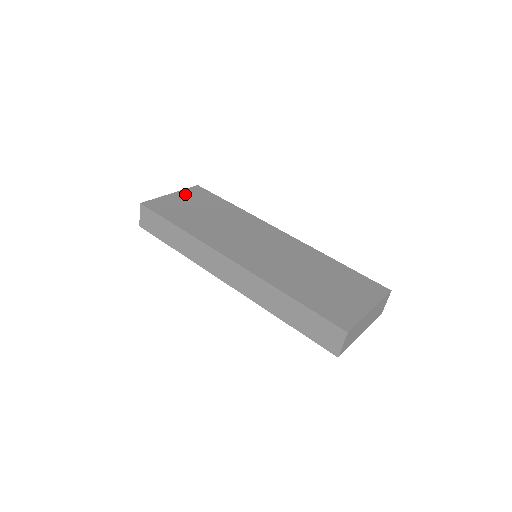
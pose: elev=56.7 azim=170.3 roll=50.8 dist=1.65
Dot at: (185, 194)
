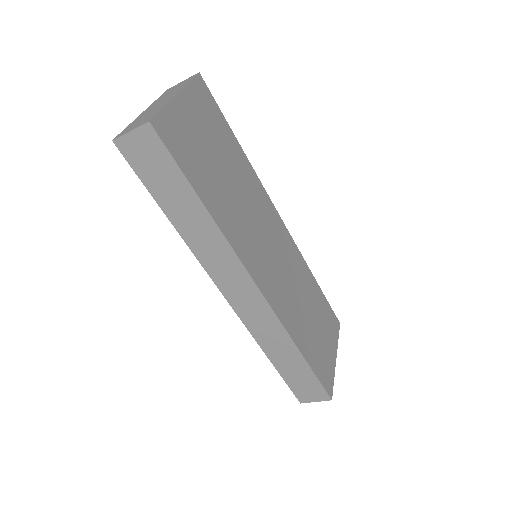
Dot at: (193, 101)
